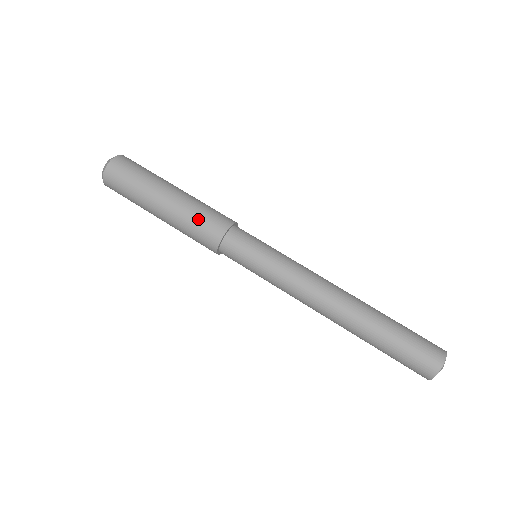
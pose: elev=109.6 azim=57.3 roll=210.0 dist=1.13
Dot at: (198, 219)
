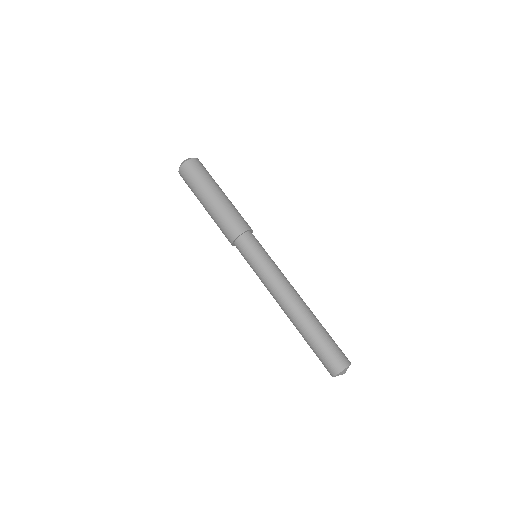
Dot at: (228, 218)
